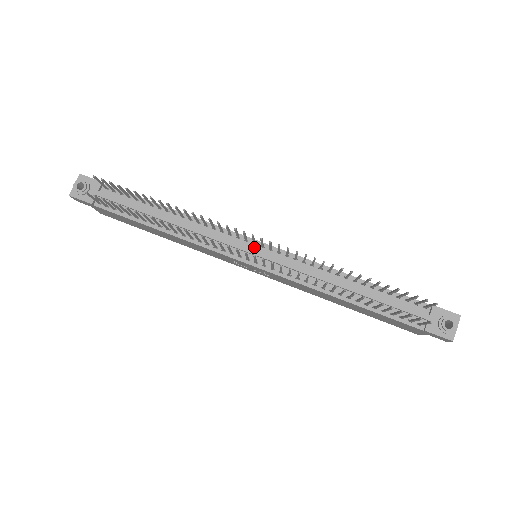
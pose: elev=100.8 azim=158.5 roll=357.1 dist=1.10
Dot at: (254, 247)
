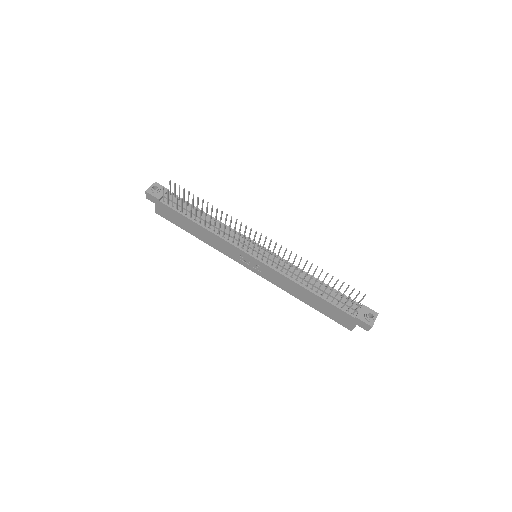
Dot at: (257, 248)
